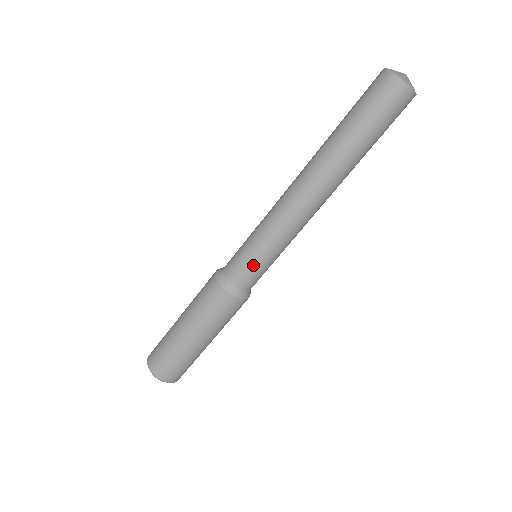
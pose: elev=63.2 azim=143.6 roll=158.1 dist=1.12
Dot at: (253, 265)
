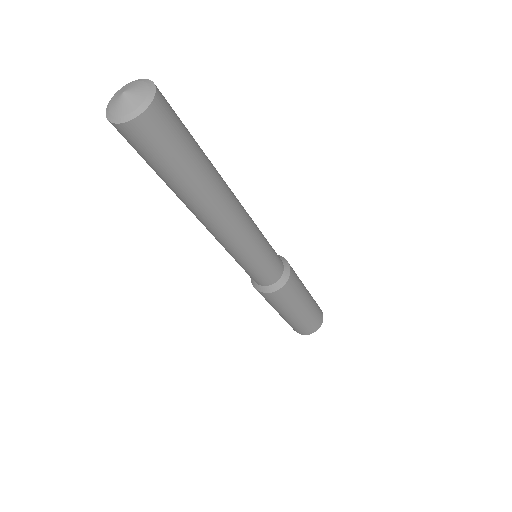
Dot at: (254, 273)
